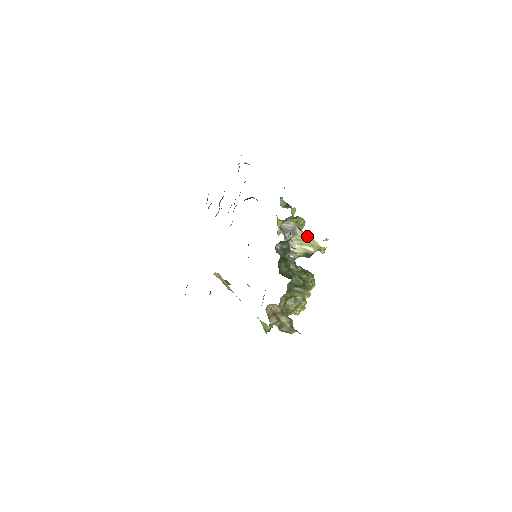
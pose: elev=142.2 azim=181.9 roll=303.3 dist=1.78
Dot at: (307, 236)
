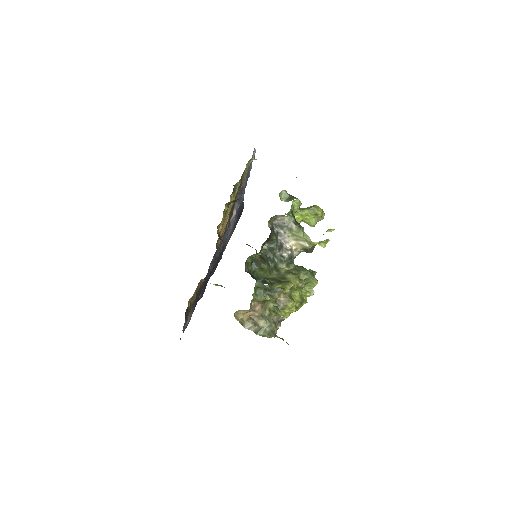
Dot at: (302, 230)
